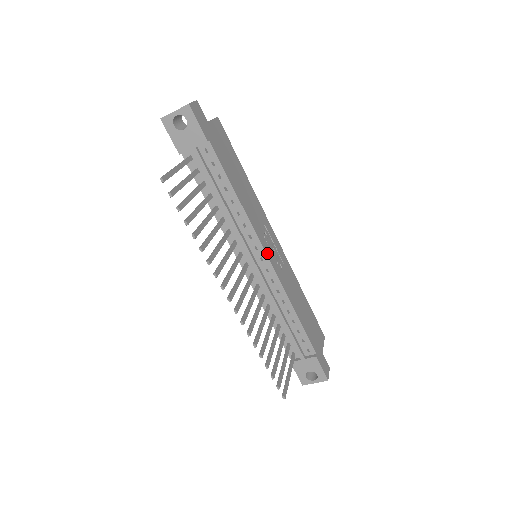
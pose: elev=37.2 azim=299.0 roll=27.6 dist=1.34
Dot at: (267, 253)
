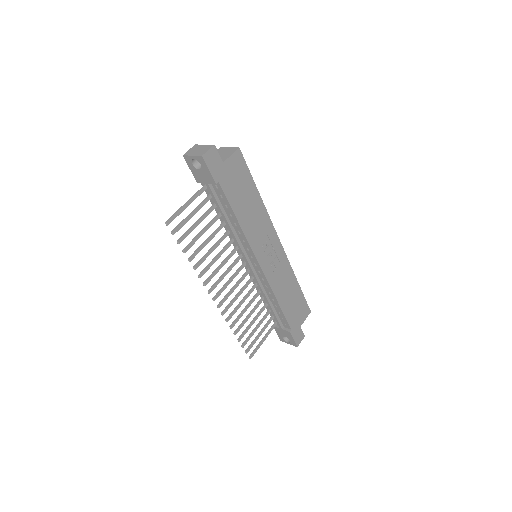
Dot at: (260, 262)
